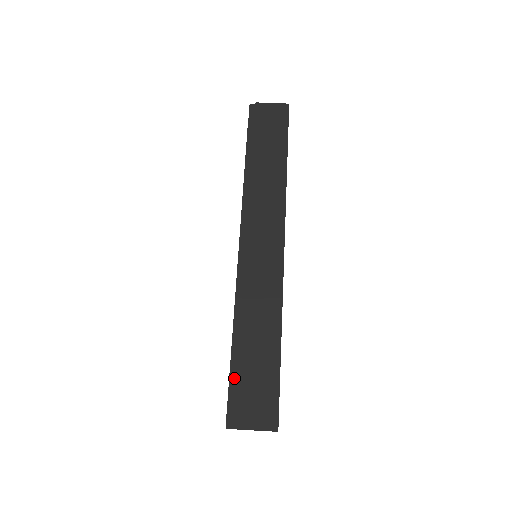
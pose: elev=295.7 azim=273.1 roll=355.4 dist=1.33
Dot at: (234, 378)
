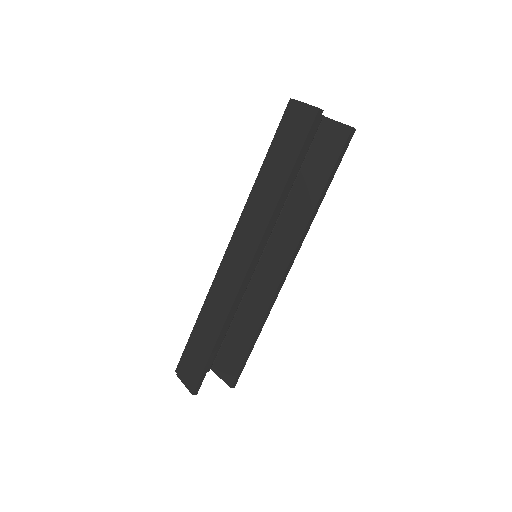
Dot at: (189, 344)
